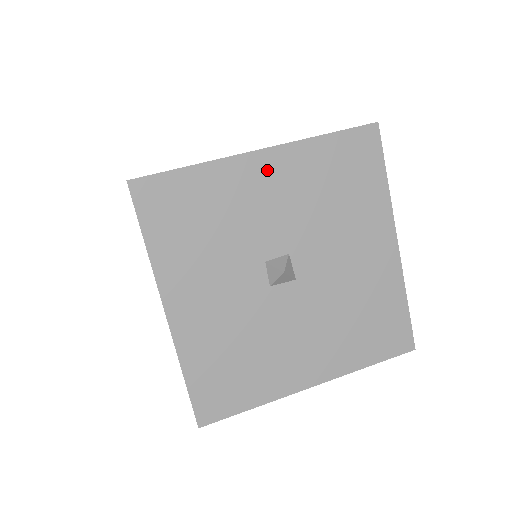
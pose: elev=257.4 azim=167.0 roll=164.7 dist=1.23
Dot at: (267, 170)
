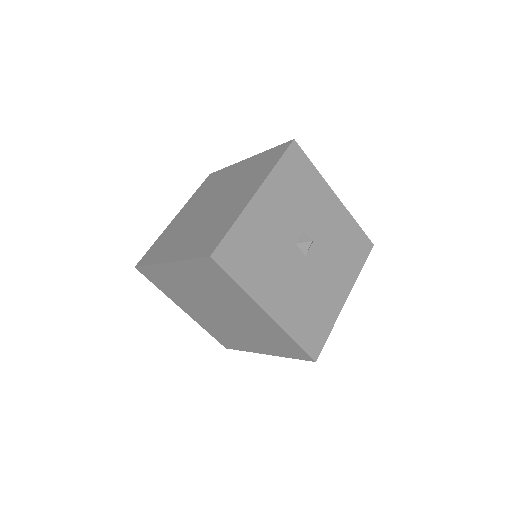
Dot at: (333, 205)
